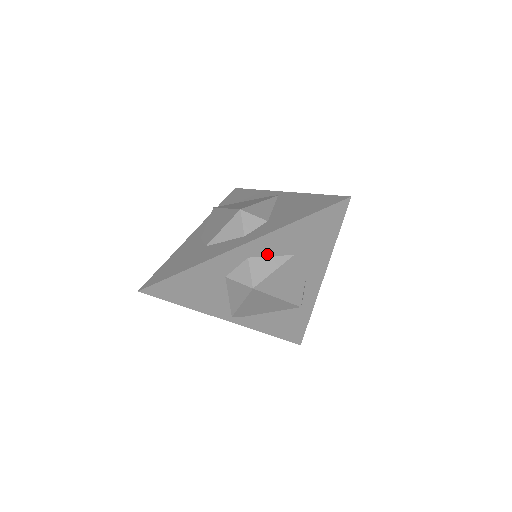
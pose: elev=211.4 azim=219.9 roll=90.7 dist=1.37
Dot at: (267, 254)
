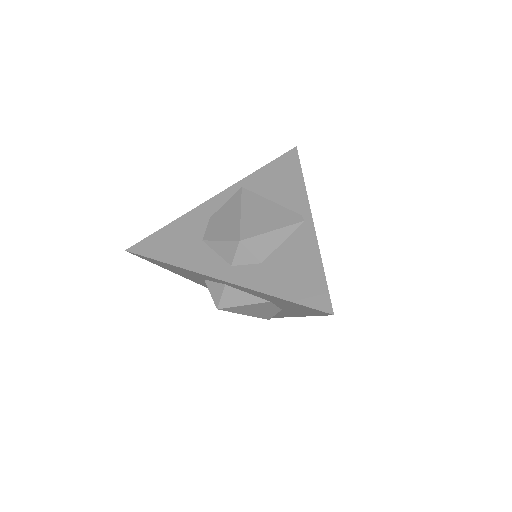
Dot at: (244, 291)
